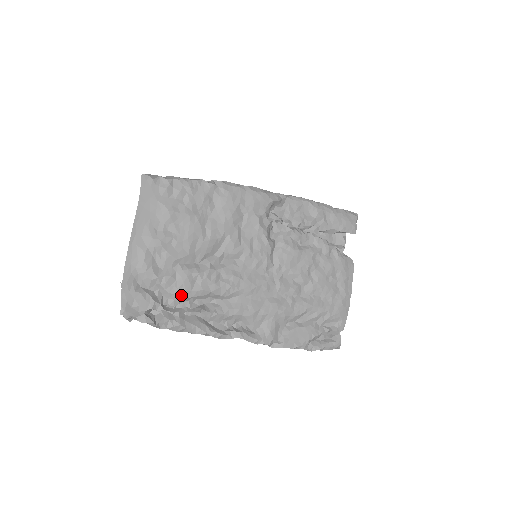
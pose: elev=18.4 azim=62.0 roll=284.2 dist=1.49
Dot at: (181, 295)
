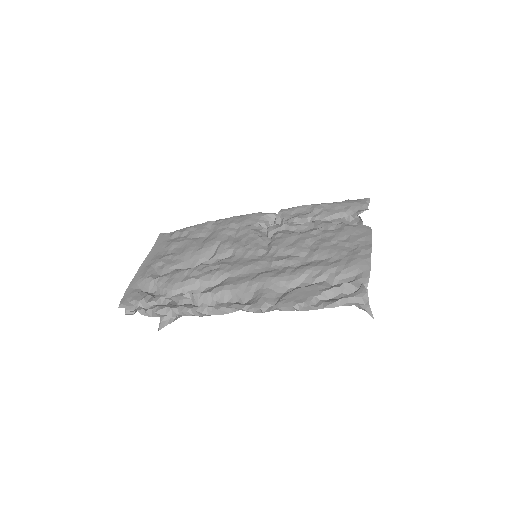
Dot at: (172, 287)
